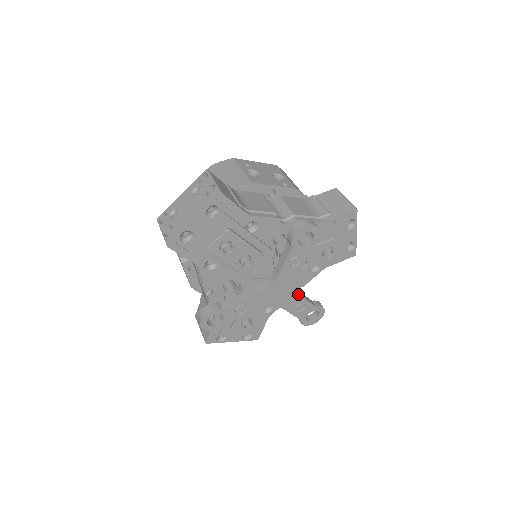
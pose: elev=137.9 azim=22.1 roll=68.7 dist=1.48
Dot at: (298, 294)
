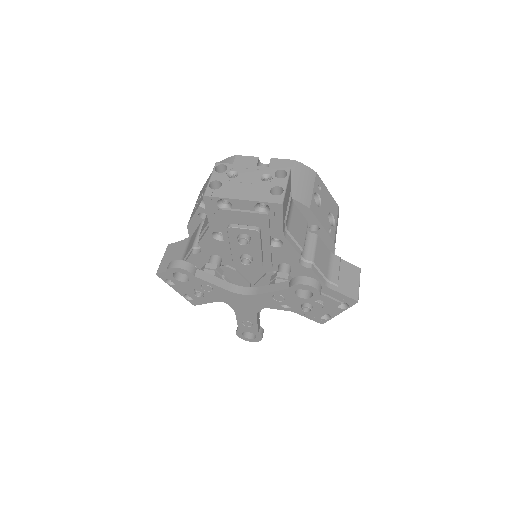
Dot at: (256, 316)
